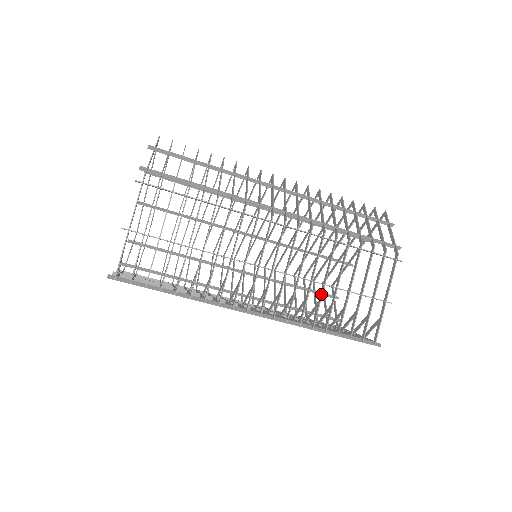
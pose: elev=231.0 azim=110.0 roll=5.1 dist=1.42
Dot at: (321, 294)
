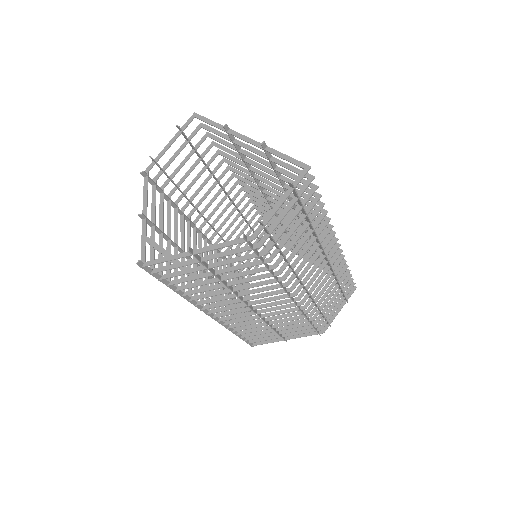
Dot at: (260, 326)
